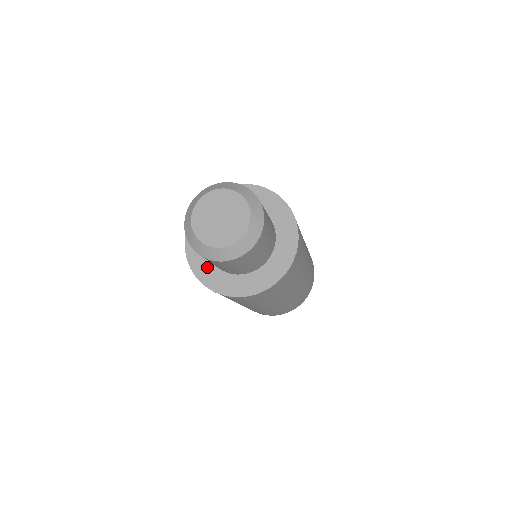
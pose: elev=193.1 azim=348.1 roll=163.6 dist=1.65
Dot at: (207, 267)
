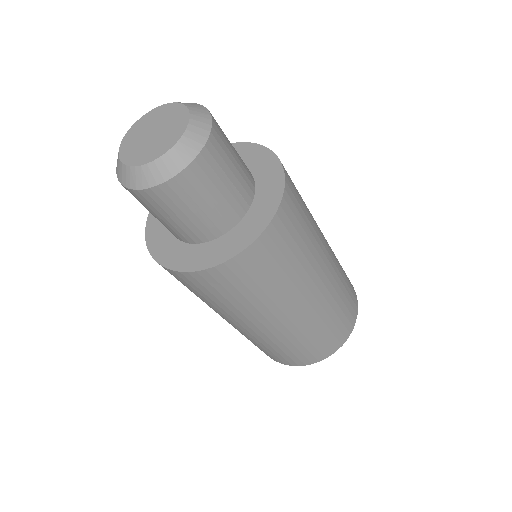
Dot at: occluded
